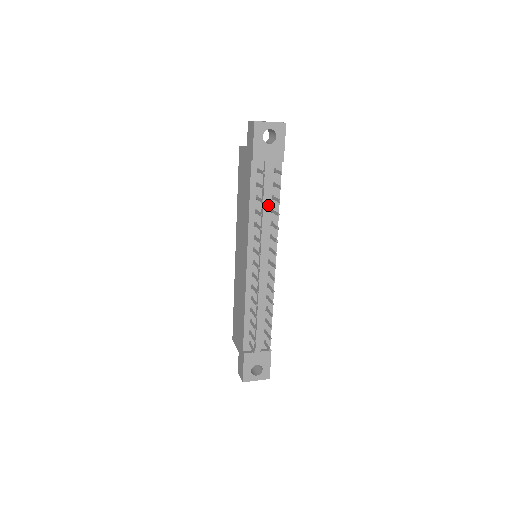
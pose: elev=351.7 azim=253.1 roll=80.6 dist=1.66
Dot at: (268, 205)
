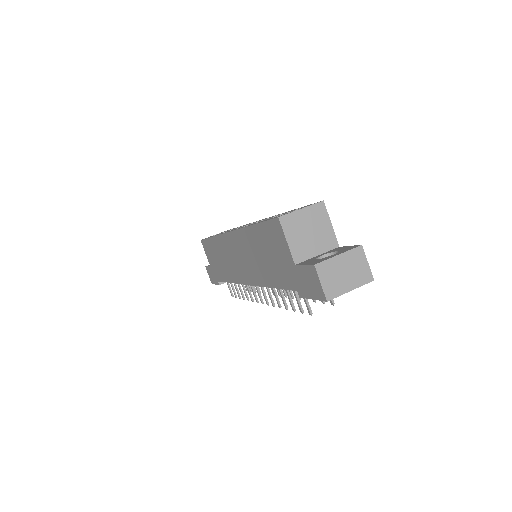
Dot at: occluded
